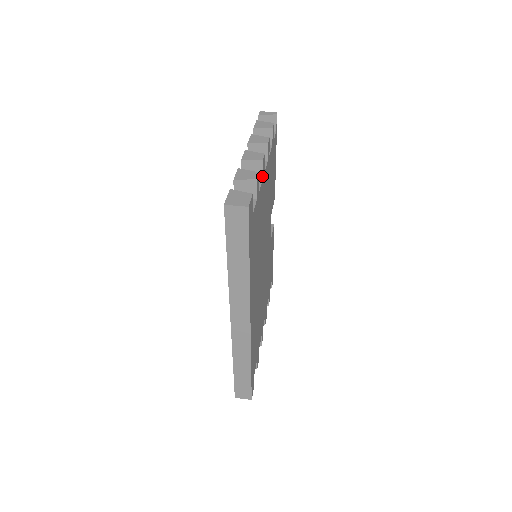
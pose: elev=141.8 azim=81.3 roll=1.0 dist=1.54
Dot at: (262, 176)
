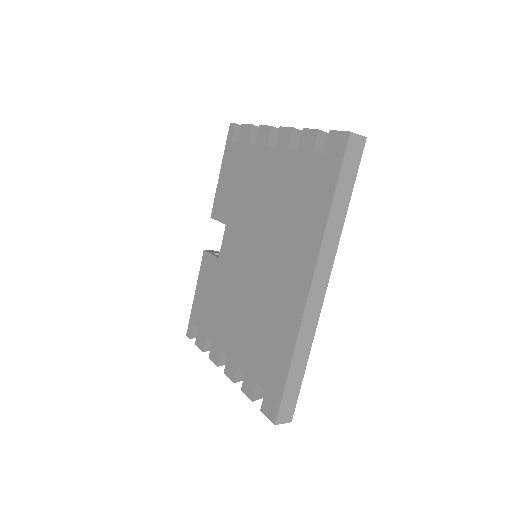
Dot at: occluded
